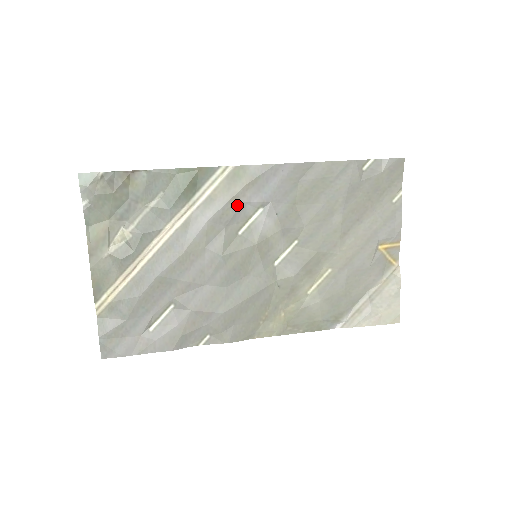
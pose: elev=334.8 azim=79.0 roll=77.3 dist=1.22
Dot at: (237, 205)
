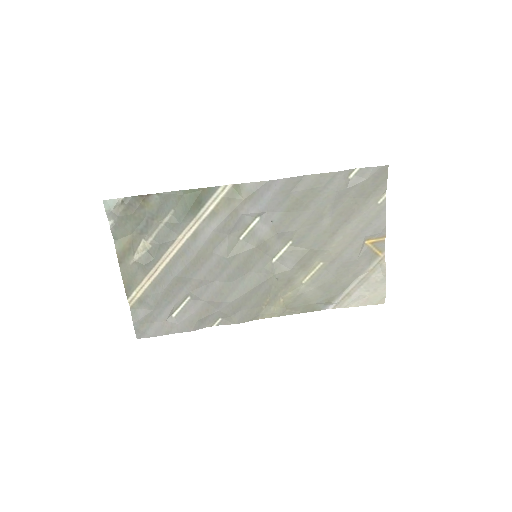
Dot at: (237, 217)
